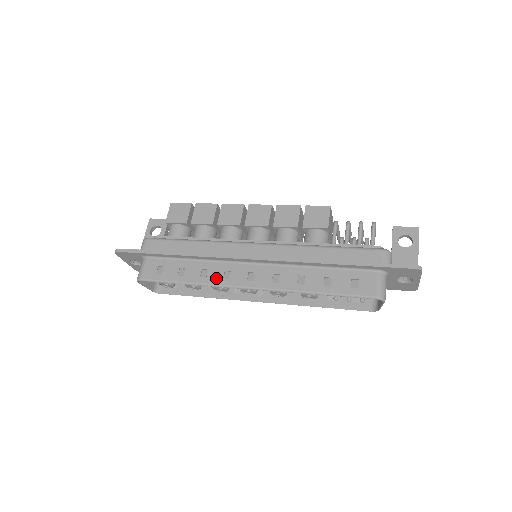
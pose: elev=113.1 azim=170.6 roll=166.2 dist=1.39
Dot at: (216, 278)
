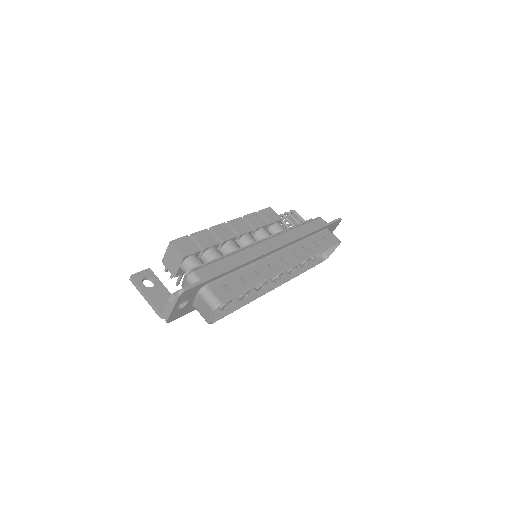
Dot at: (268, 272)
